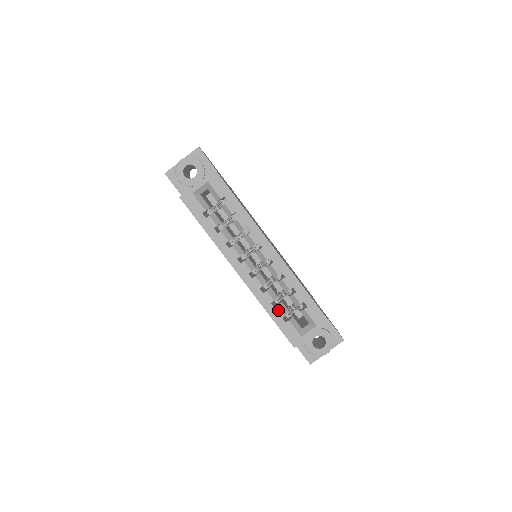
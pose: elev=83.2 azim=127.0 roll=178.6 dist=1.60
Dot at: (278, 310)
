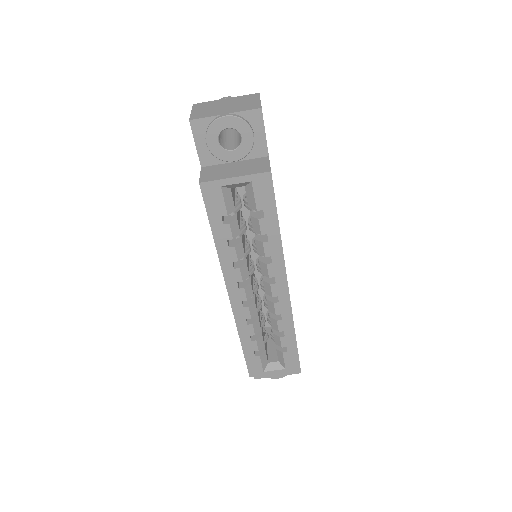
Dot at: (254, 344)
